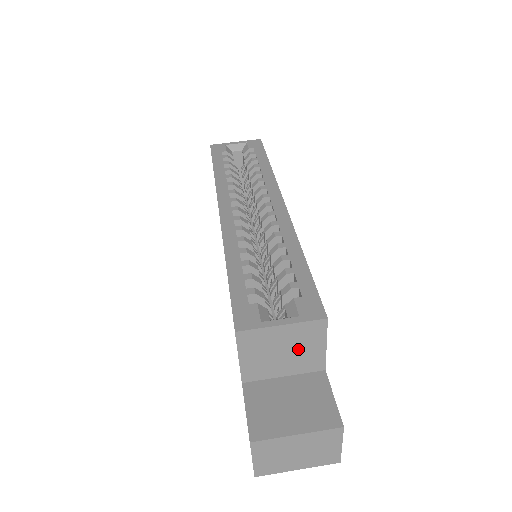
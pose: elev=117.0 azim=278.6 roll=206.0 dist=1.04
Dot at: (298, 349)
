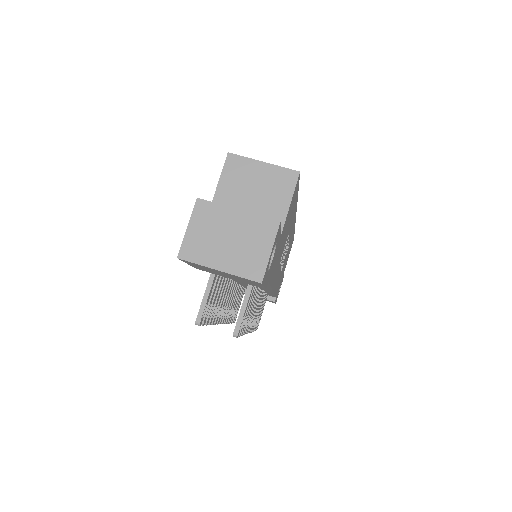
Dot at: (267, 195)
